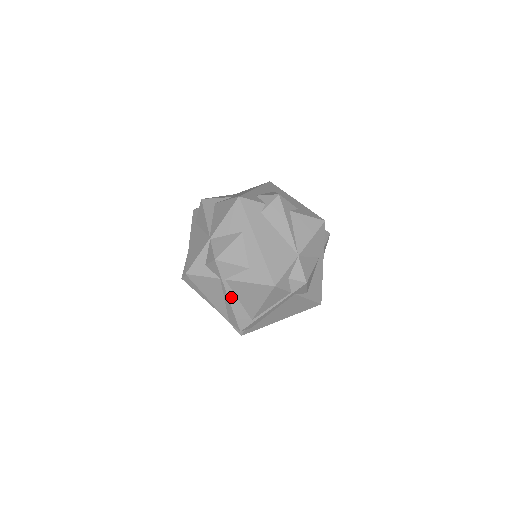
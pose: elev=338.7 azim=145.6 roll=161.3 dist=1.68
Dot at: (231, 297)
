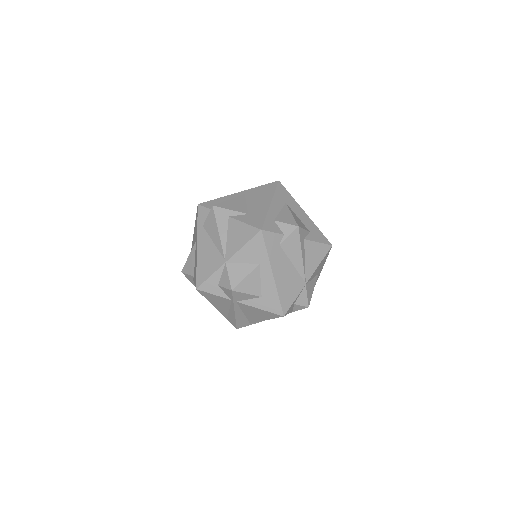
Dot at: (237, 311)
